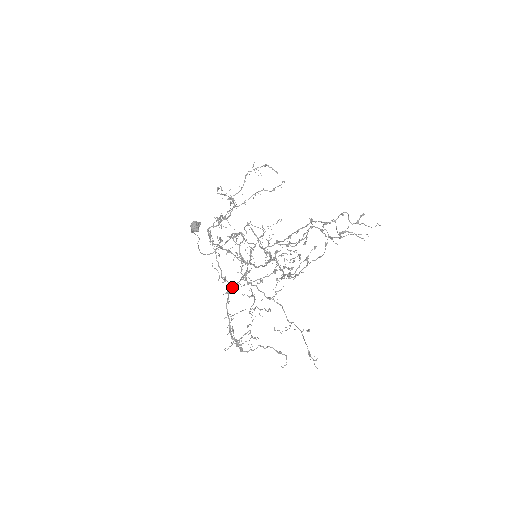
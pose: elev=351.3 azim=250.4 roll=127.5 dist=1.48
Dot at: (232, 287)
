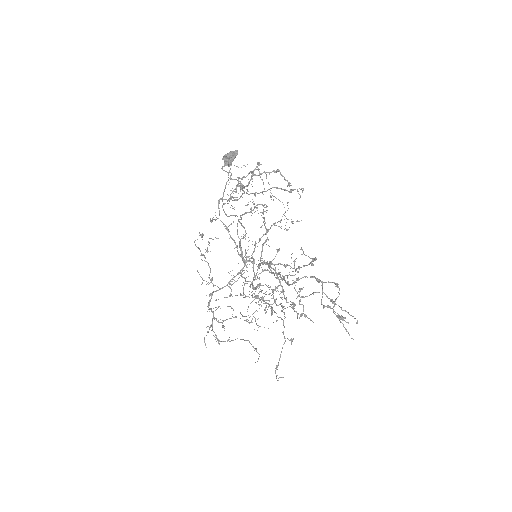
Dot at: (216, 291)
